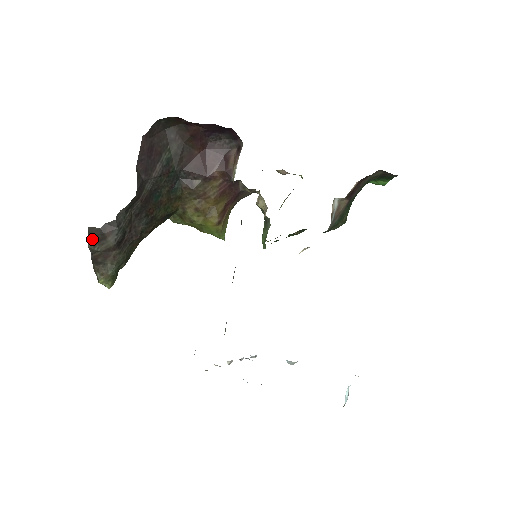
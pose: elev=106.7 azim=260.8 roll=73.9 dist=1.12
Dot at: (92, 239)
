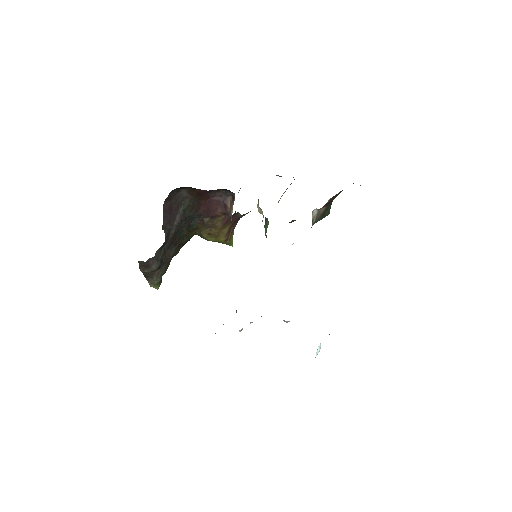
Dot at: (142, 267)
